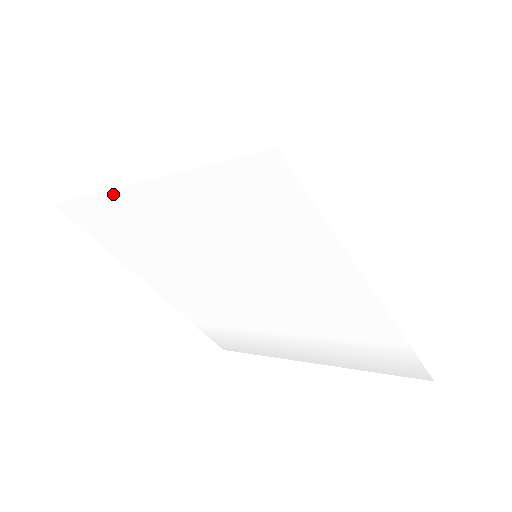
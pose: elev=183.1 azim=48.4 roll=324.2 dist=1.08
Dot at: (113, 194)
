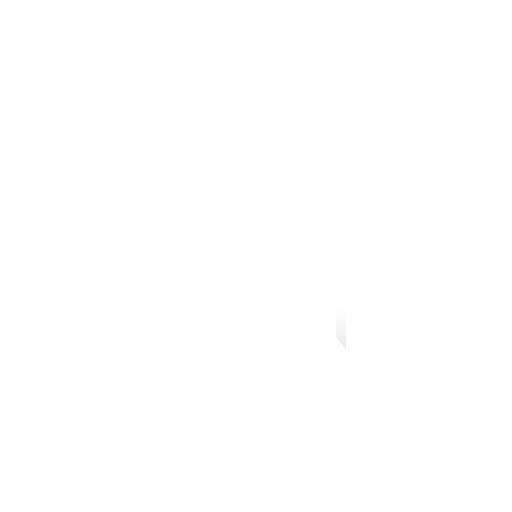
Dot at: (232, 166)
